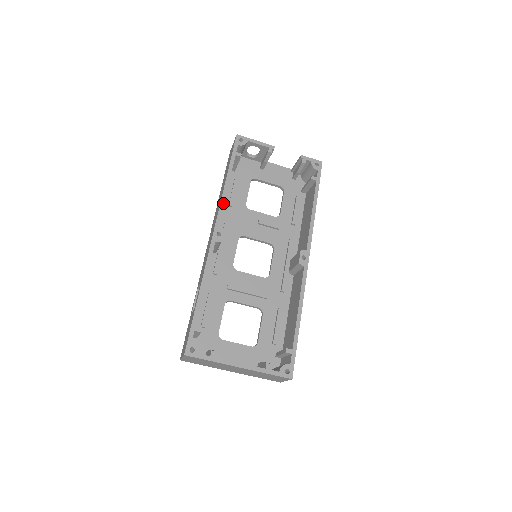
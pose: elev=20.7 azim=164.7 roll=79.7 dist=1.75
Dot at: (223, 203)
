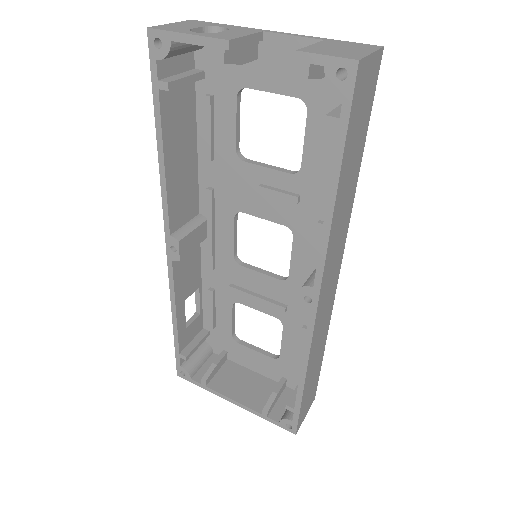
Dot at: (165, 197)
